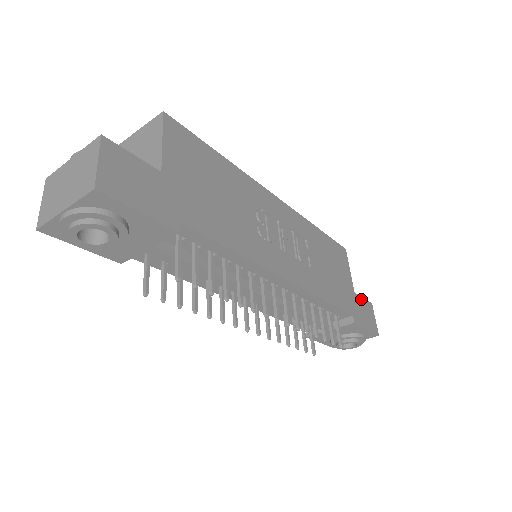
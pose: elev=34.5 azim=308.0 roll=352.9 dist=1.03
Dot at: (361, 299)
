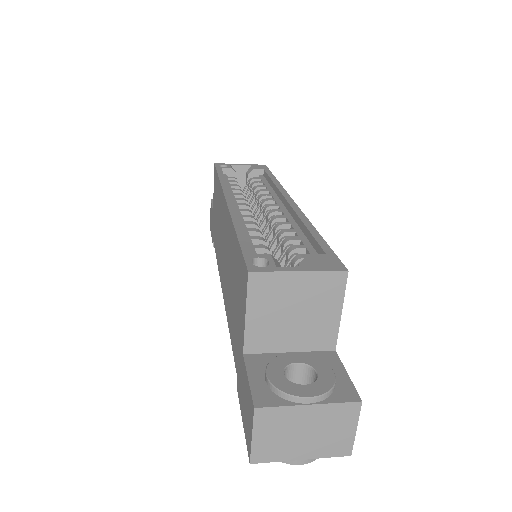
Dot at: occluded
